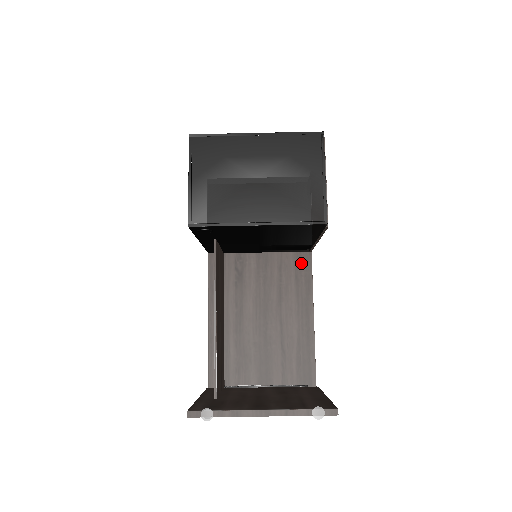
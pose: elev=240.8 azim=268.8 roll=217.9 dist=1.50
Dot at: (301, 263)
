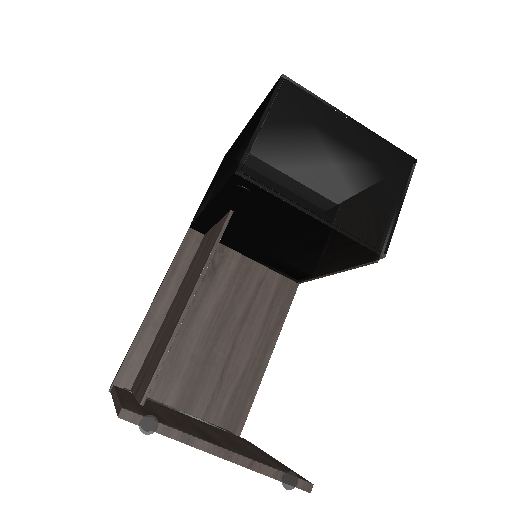
Dot at: (283, 290)
